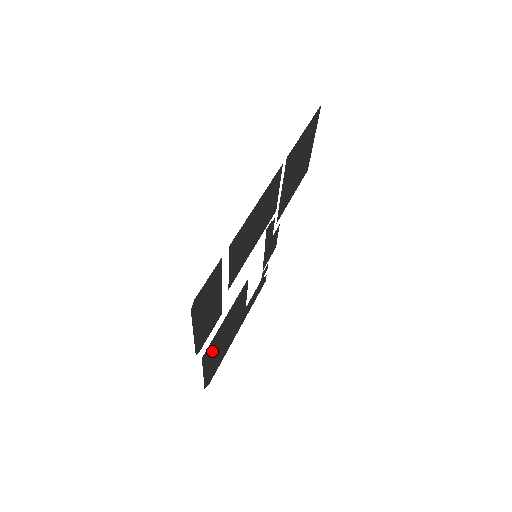
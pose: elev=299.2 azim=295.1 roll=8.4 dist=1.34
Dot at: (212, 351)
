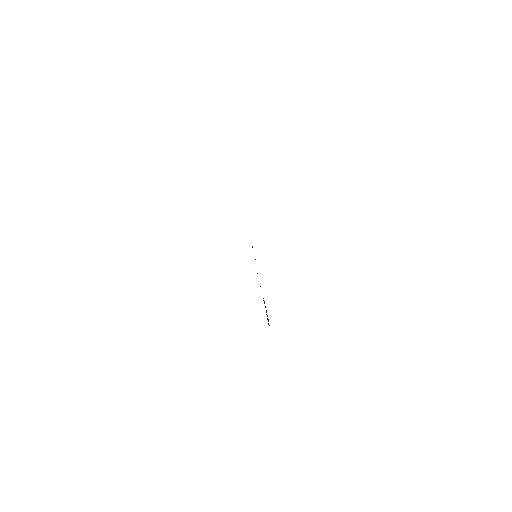
Dot at: occluded
